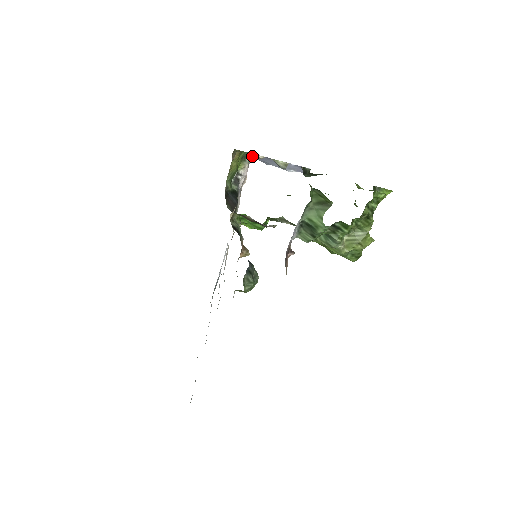
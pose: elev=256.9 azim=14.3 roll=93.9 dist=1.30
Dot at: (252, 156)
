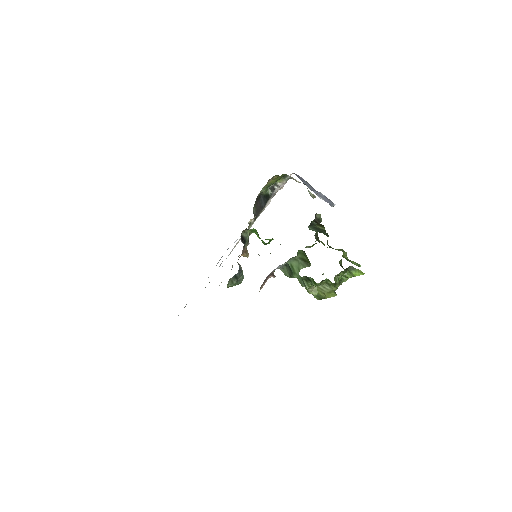
Dot at: (291, 178)
